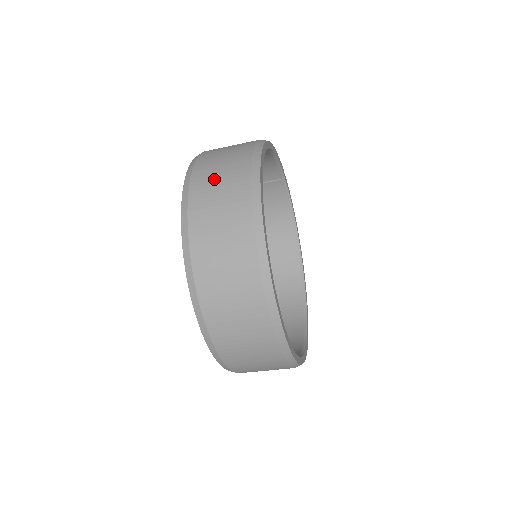
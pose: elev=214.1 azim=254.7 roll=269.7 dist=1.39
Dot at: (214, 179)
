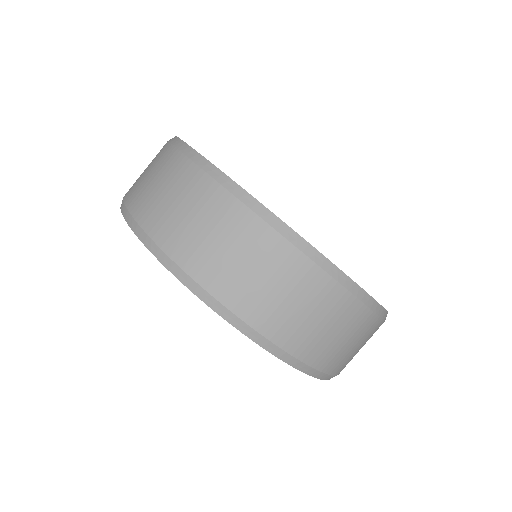
Dot at: occluded
